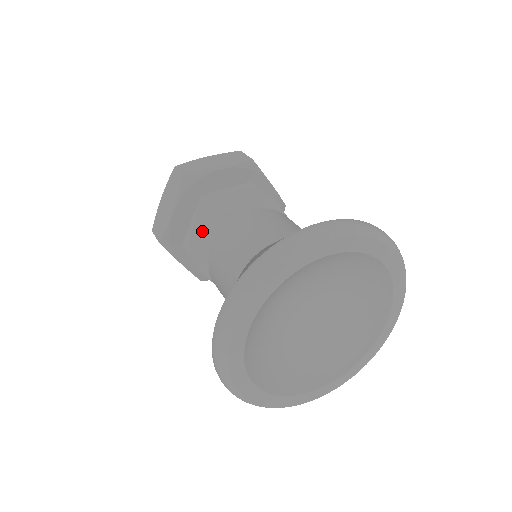
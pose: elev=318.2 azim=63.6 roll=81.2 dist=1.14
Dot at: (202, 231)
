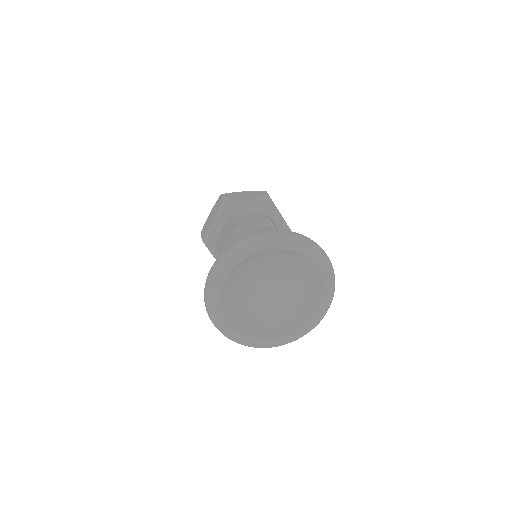
Dot at: (226, 235)
